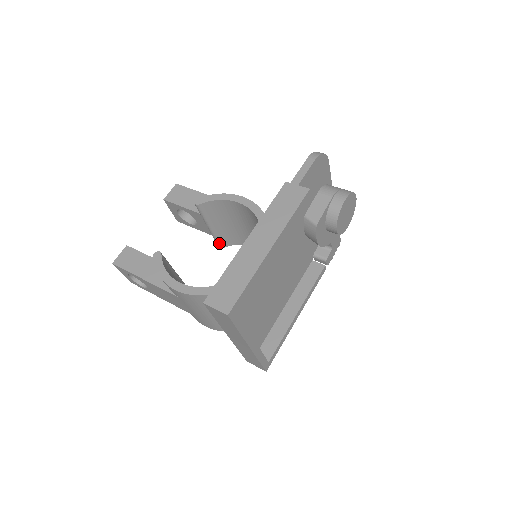
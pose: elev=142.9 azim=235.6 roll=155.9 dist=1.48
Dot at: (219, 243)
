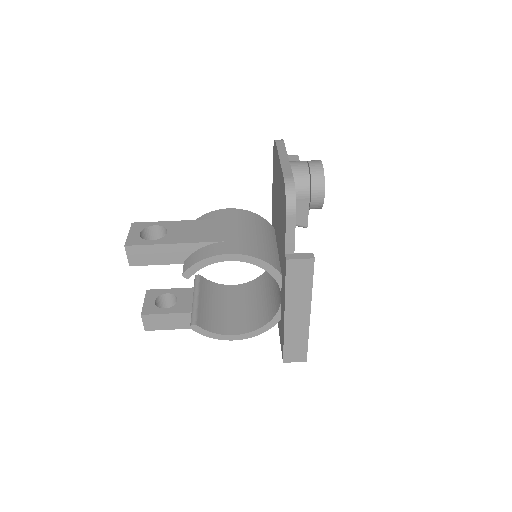
Dot at: occluded
